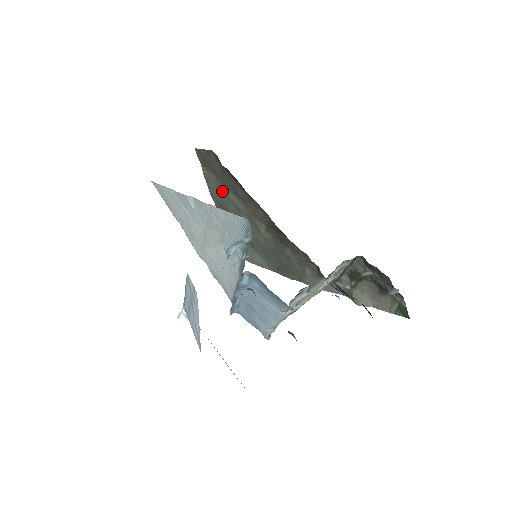
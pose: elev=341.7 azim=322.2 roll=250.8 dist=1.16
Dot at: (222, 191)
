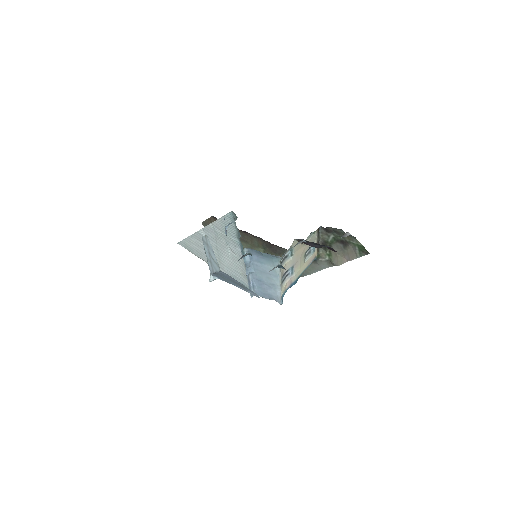
Dot at: occluded
